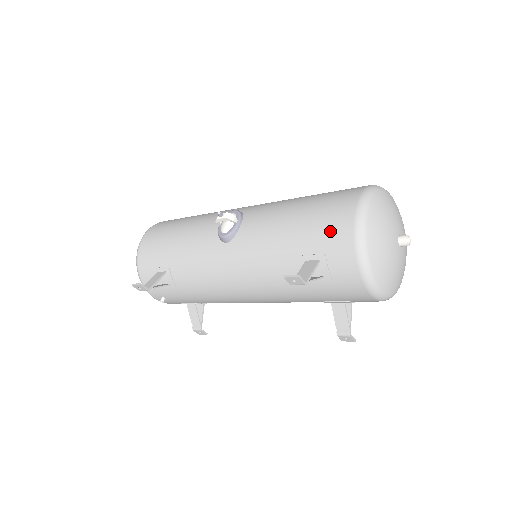
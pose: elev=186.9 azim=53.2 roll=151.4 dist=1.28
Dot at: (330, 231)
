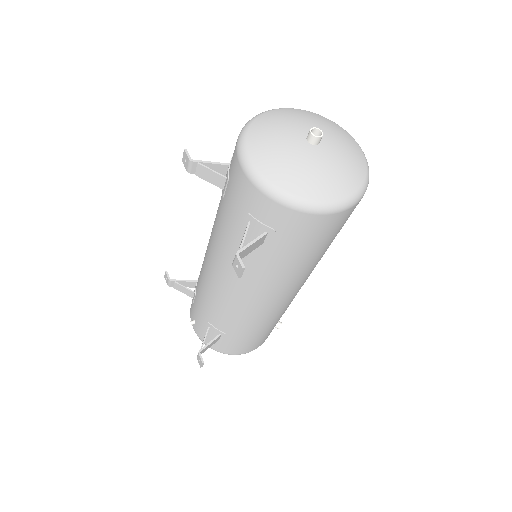
Dot at: occluded
